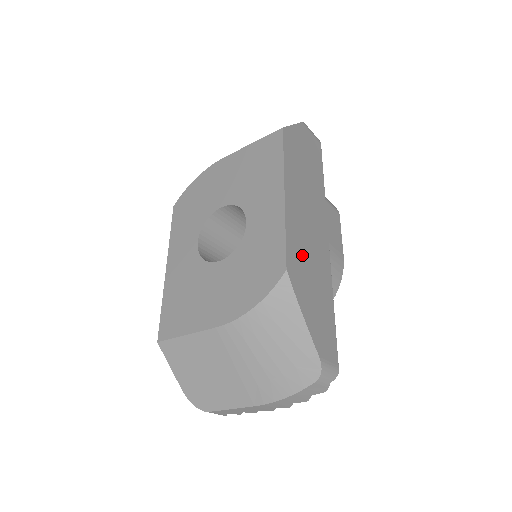
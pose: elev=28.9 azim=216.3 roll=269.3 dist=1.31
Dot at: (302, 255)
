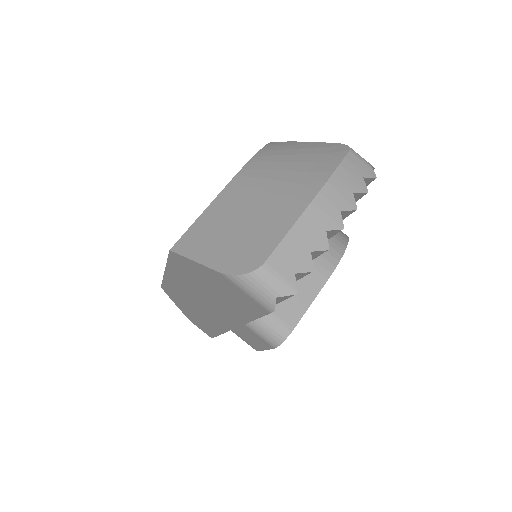
Dot at: occluded
